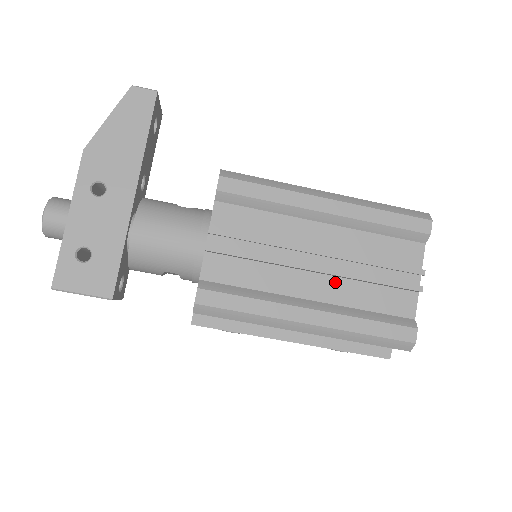
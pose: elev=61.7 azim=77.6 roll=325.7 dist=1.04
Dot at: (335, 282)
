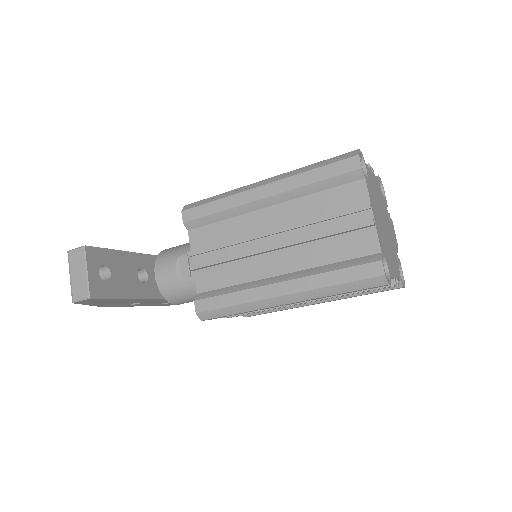
Dot at: occluded
